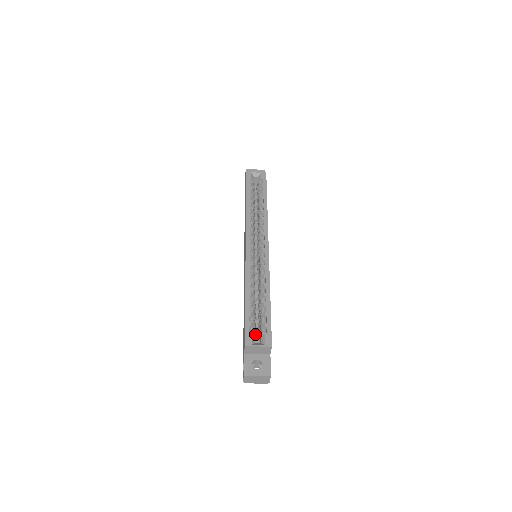
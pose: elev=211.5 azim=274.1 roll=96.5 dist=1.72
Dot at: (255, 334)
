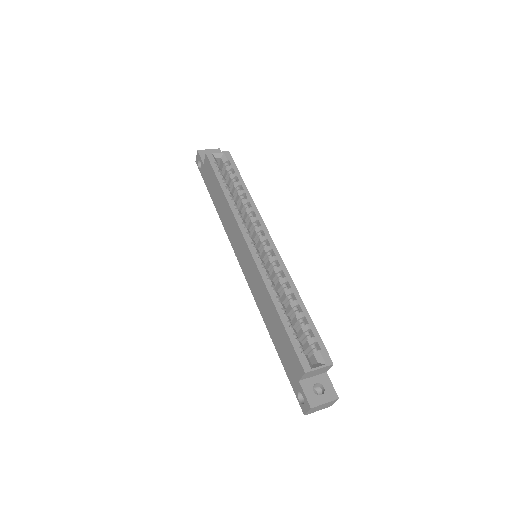
Dot at: occluded
